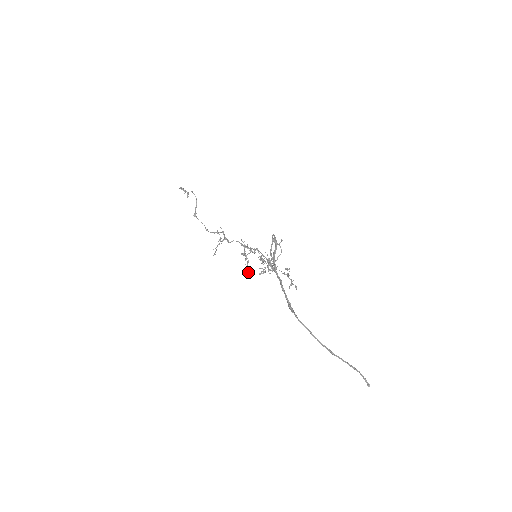
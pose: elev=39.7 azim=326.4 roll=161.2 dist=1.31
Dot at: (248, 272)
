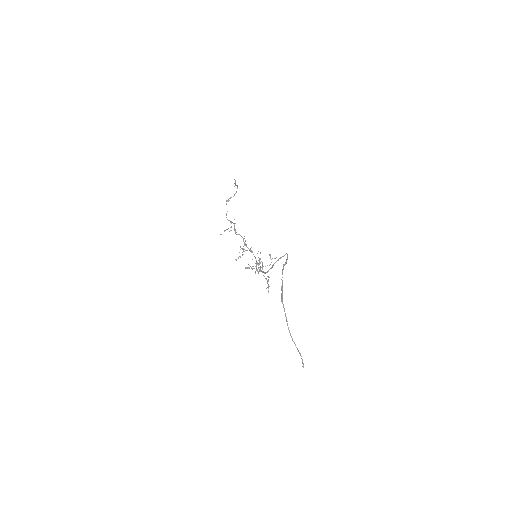
Dot at: occluded
